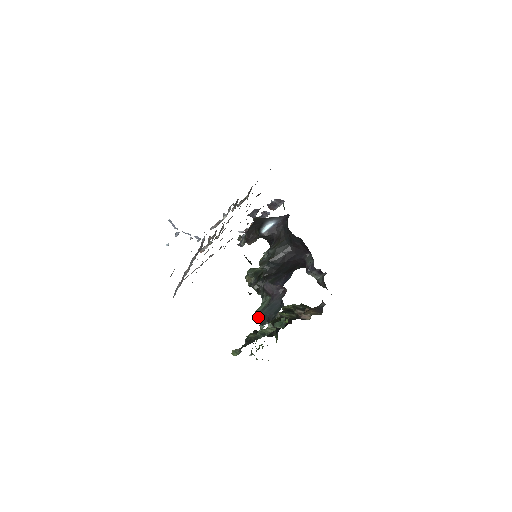
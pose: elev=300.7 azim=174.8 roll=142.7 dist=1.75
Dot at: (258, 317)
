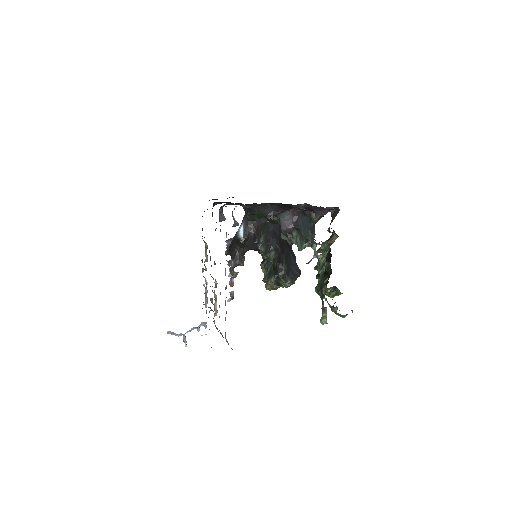
Dot at: (304, 241)
